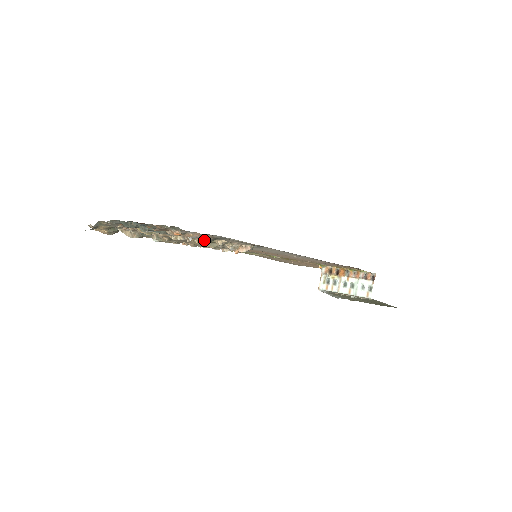
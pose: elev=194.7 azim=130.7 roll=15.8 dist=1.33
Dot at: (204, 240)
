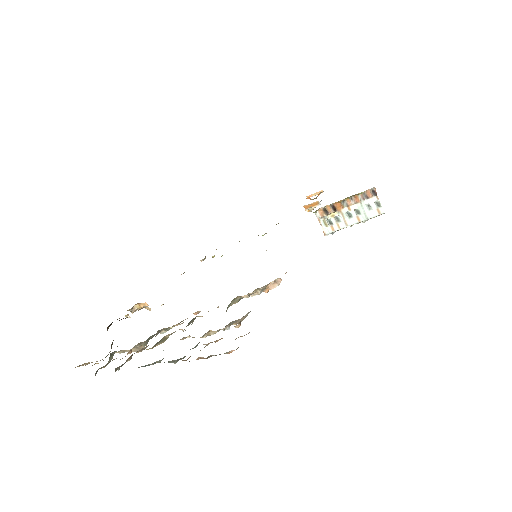
Dot at: (243, 318)
